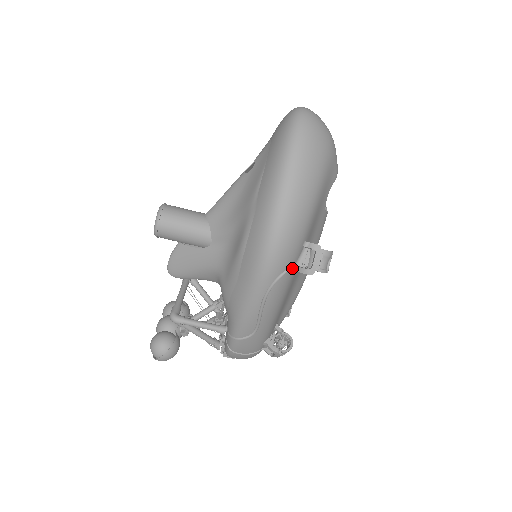
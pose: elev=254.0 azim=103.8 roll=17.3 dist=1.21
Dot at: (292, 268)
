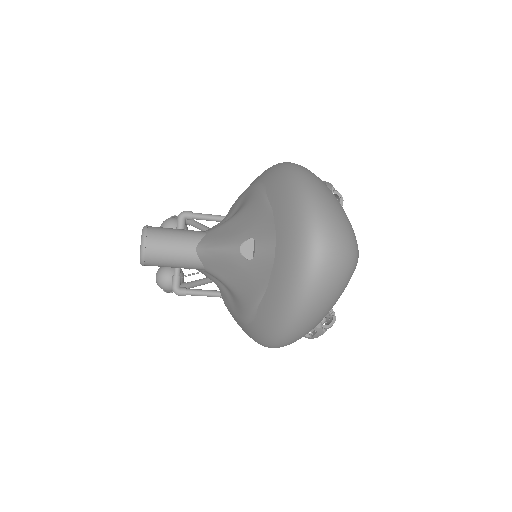
Dot at: occluded
